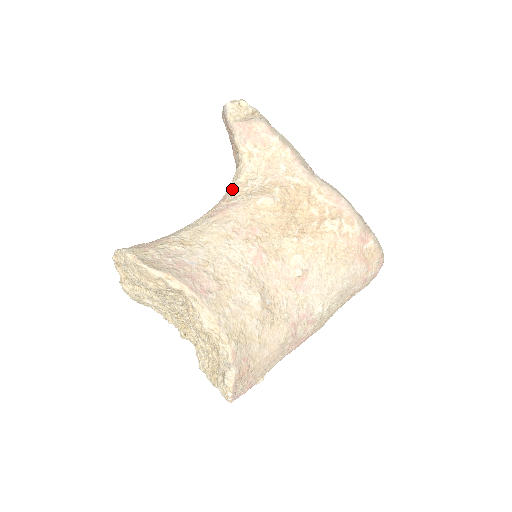
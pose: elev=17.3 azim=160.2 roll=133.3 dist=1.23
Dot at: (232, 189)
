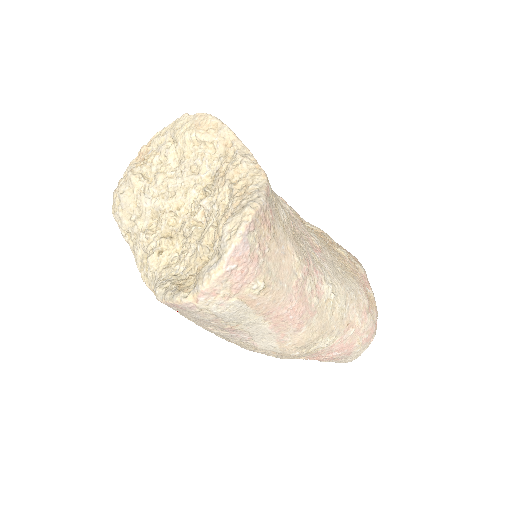
Dot at: occluded
